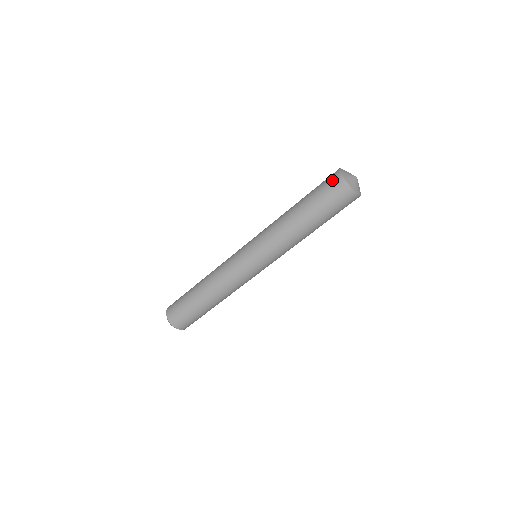
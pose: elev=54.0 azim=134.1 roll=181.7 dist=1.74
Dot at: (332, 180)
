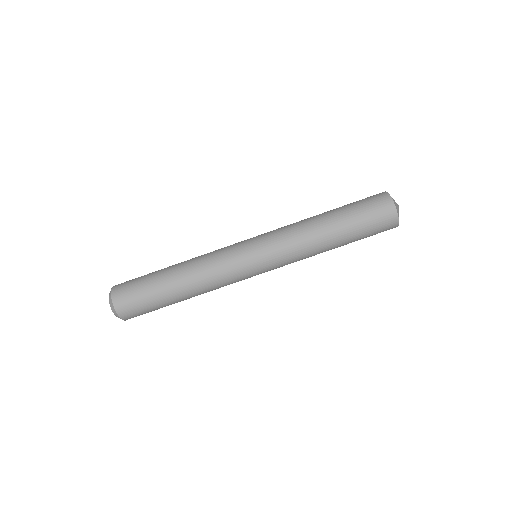
Dot at: (379, 200)
